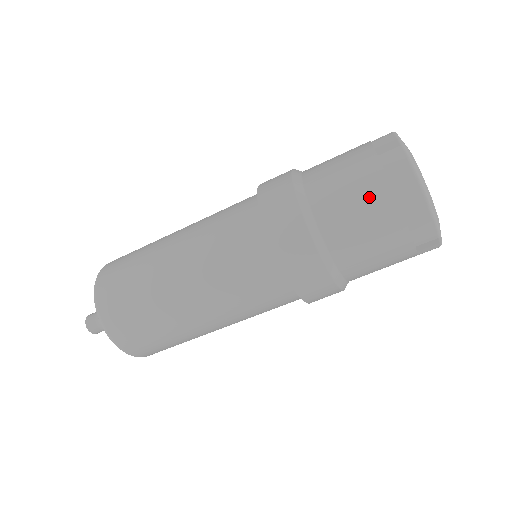
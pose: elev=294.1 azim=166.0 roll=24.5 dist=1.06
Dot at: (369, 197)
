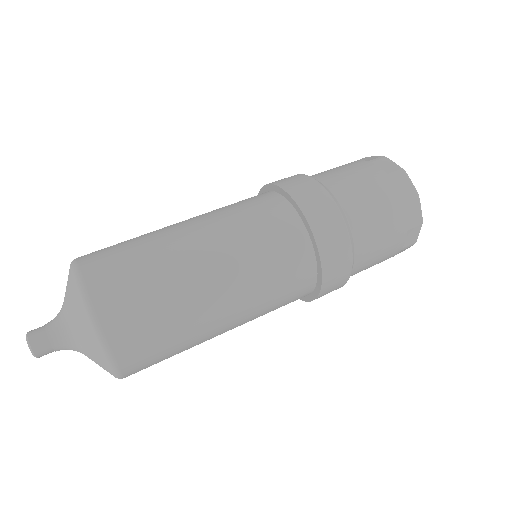
Dot at: (393, 236)
